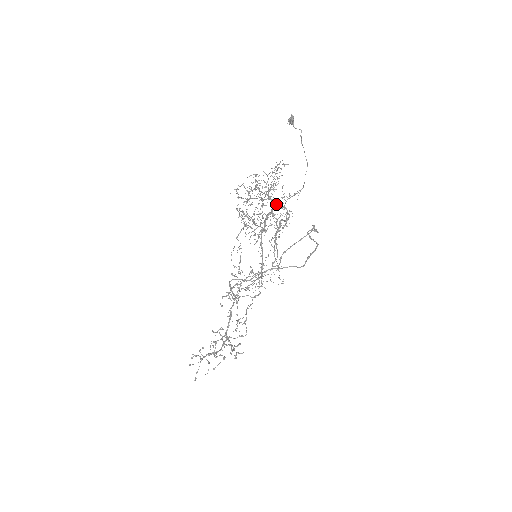
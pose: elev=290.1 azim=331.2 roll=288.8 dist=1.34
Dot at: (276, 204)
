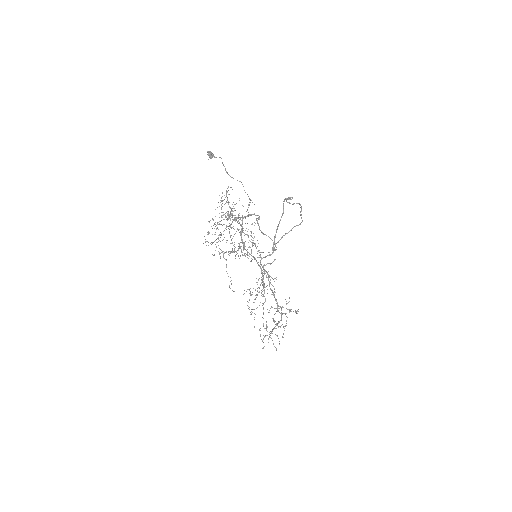
Dot at: (242, 219)
